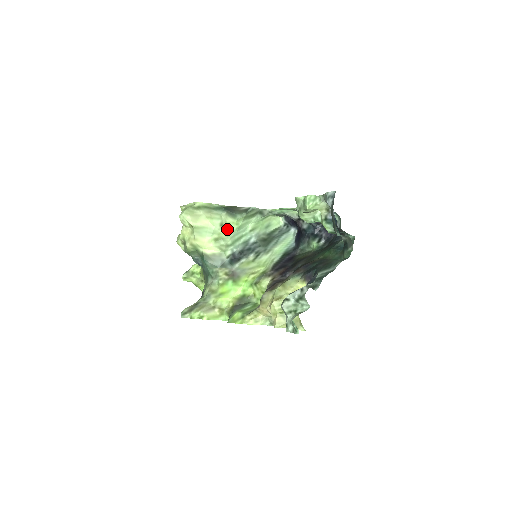
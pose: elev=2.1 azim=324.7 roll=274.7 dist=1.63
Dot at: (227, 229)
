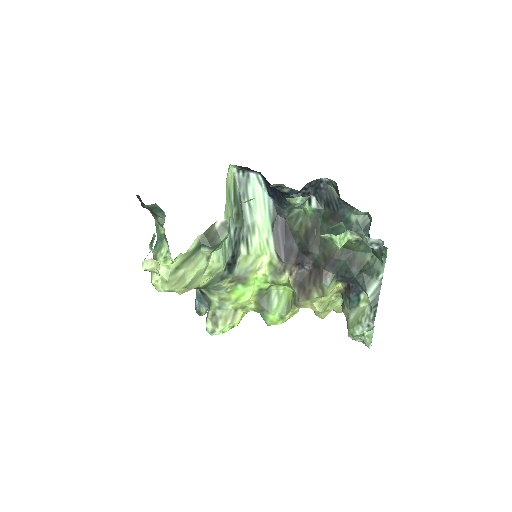
Dot at: (213, 255)
